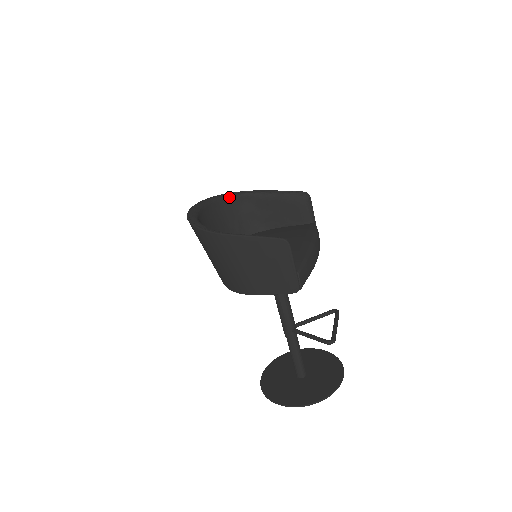
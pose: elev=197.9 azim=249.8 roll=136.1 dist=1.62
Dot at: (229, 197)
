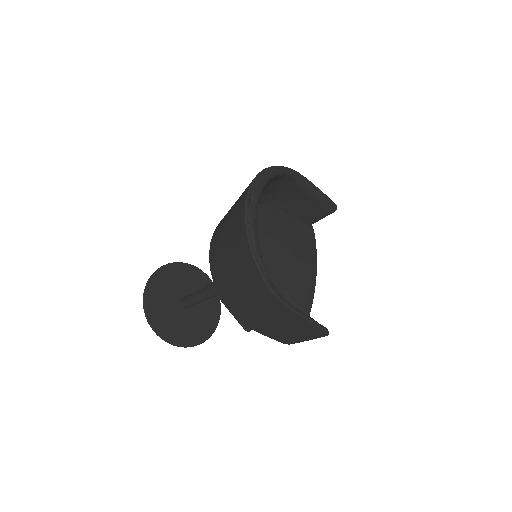
Dot at: (277, 176)
